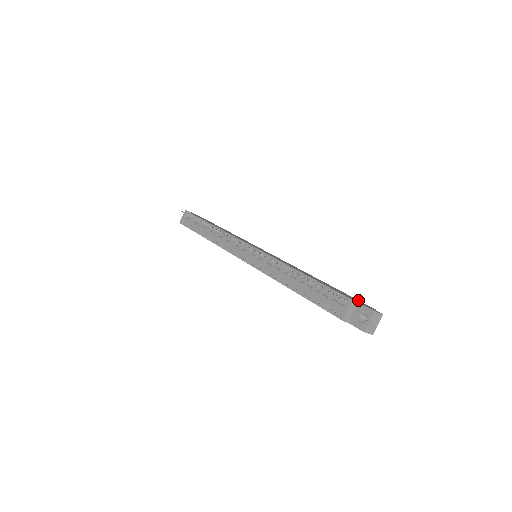
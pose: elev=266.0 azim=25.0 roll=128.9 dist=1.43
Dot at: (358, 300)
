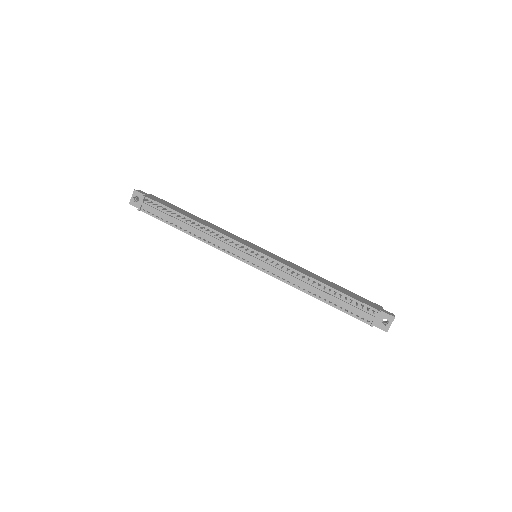
Dot at: occluded
